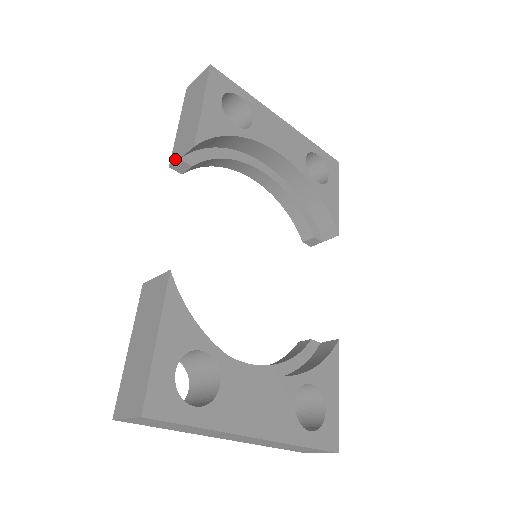
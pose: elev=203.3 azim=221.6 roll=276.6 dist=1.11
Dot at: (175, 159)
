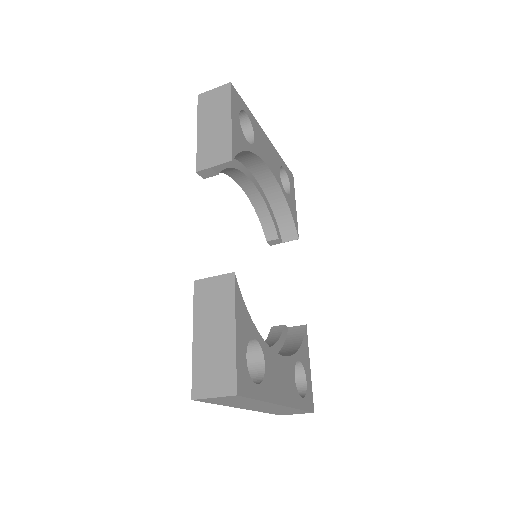
Dot at: (205, 166)
